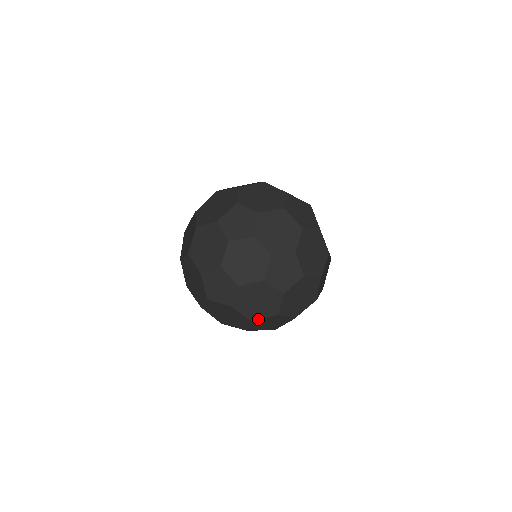
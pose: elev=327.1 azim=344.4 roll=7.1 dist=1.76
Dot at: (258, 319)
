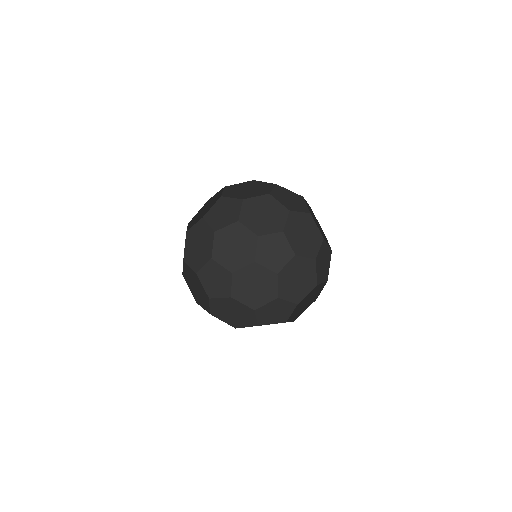
Dot at: (283, 299)
